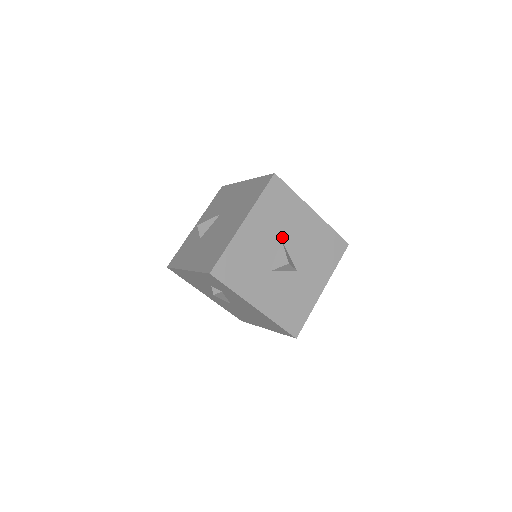
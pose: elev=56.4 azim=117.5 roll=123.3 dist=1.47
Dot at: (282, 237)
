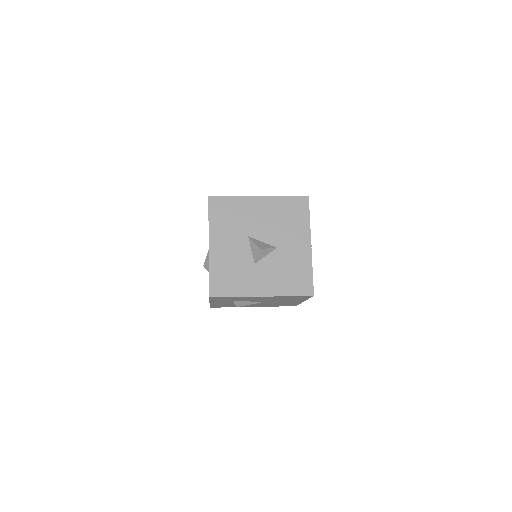
Dot at: (247, 234)
